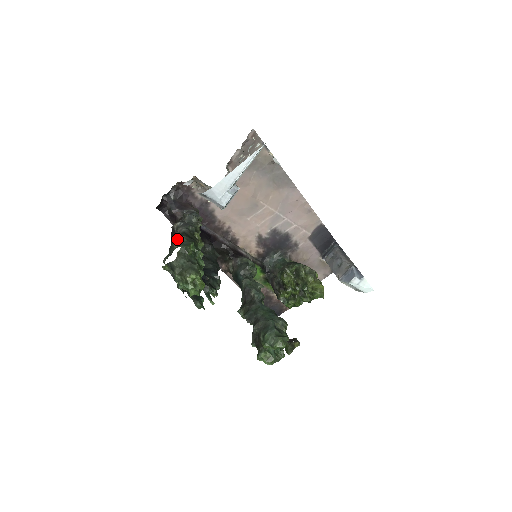
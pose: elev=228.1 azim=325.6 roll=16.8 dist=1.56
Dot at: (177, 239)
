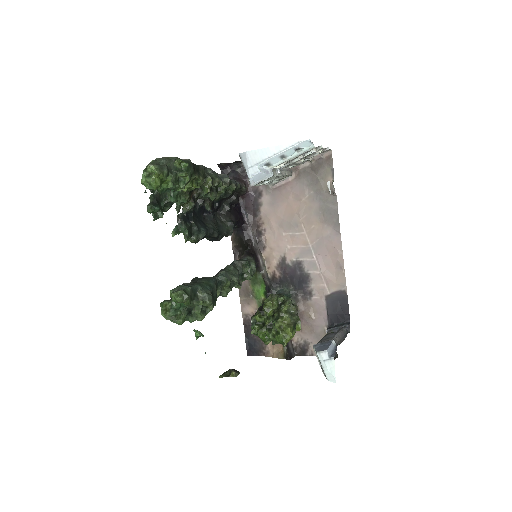
Dot at: (184, 159)
